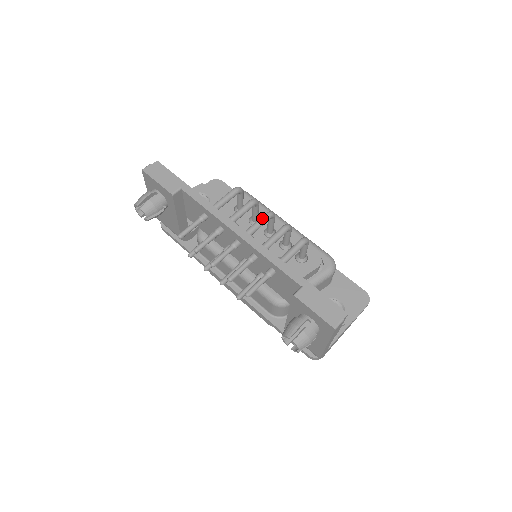
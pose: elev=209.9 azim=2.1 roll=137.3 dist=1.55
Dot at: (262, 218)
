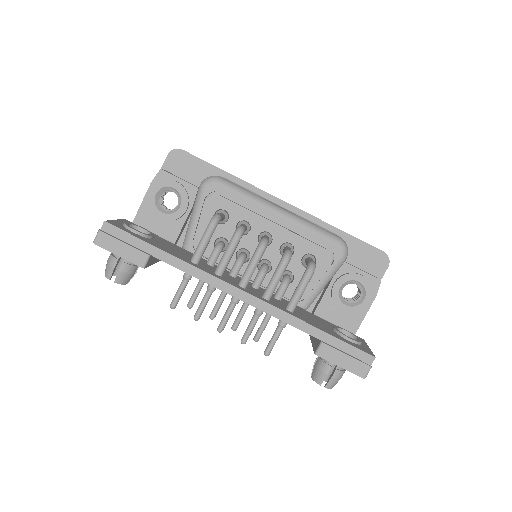
Dot at: (255, 258)
